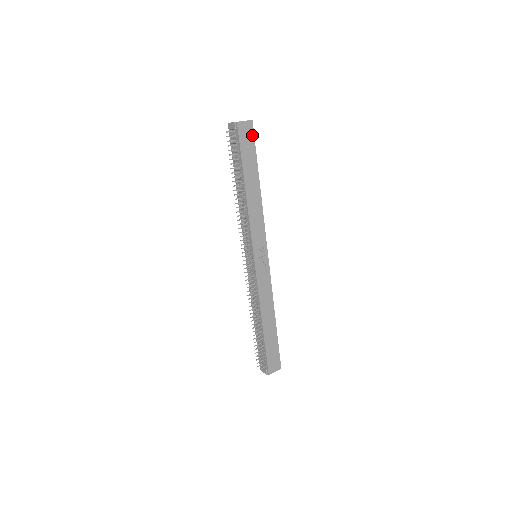
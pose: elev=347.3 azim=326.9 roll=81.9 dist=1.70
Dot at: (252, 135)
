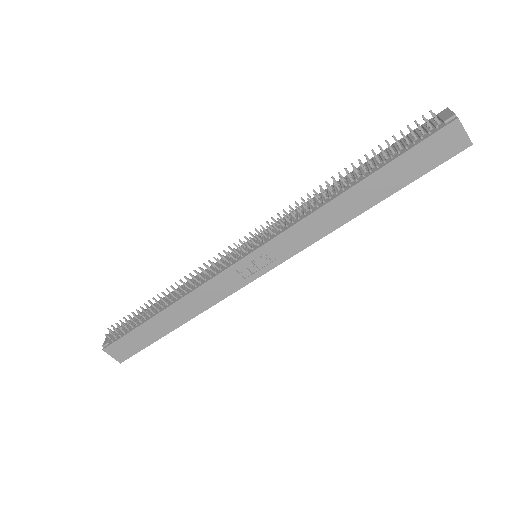
Dot at: (446, 157)
